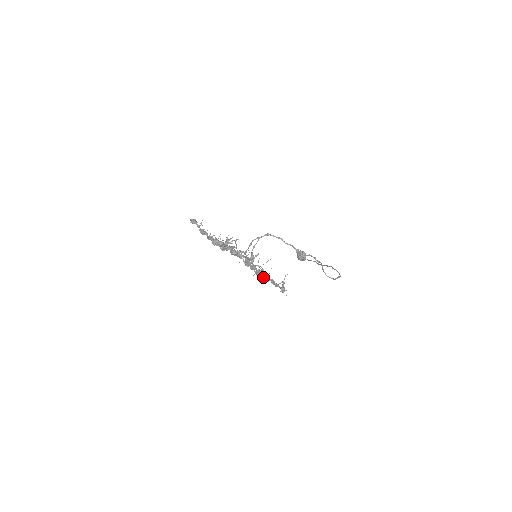
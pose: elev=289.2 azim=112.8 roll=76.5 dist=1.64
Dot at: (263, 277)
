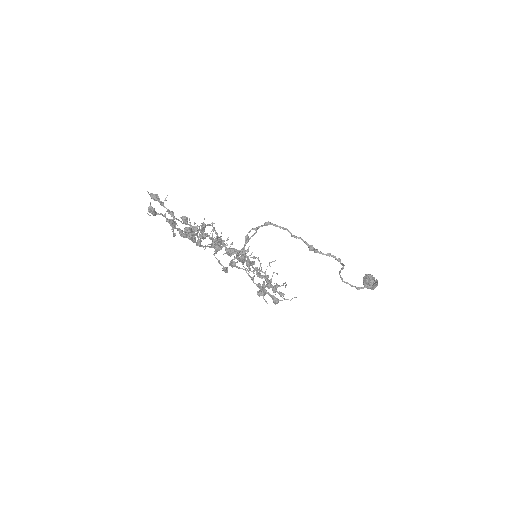
Dot at: (223, 267)
